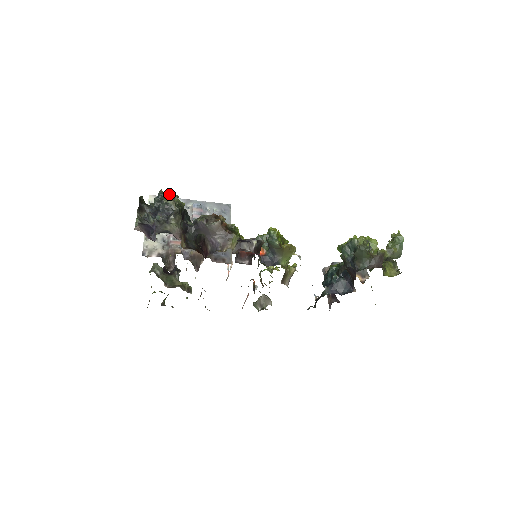
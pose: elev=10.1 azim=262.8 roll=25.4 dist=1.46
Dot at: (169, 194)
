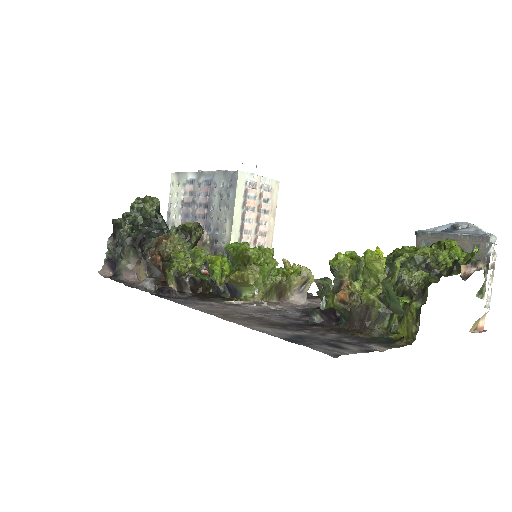
Dot at: (144, 201)
